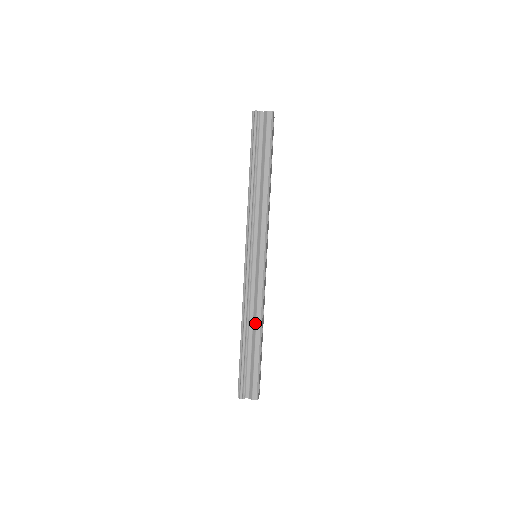
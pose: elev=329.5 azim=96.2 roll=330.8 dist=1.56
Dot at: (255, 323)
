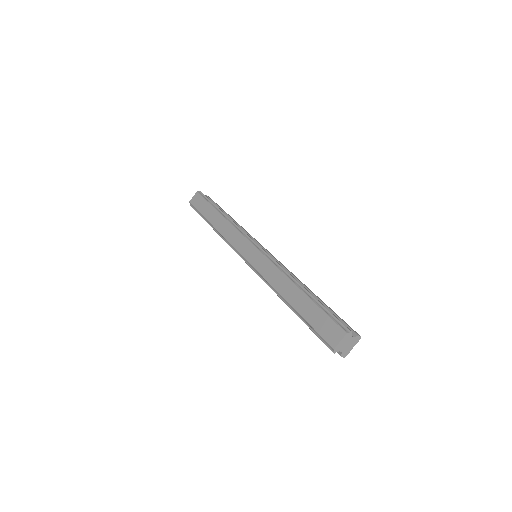
Dot at: (301, 284)
